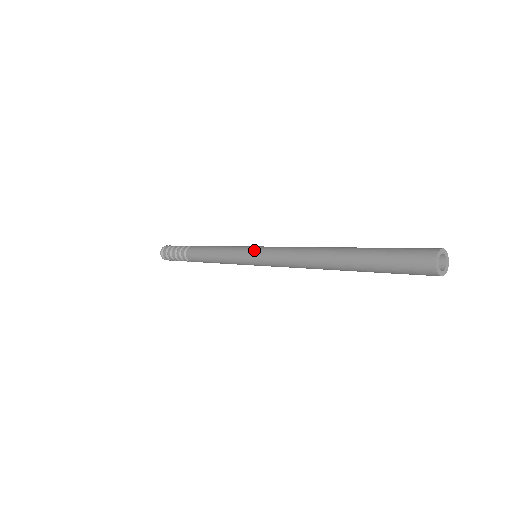
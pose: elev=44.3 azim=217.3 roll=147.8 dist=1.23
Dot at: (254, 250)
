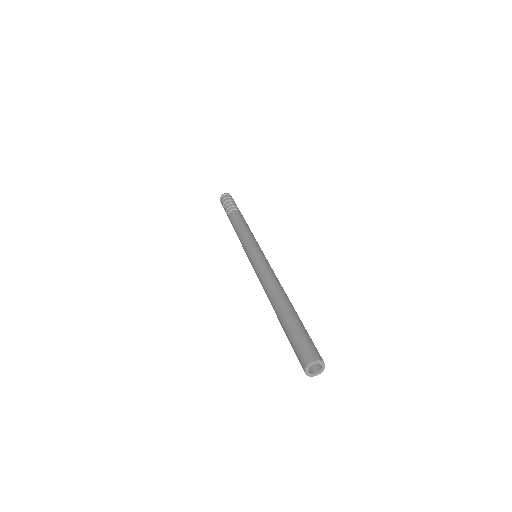
Dot at: (255, 252)
